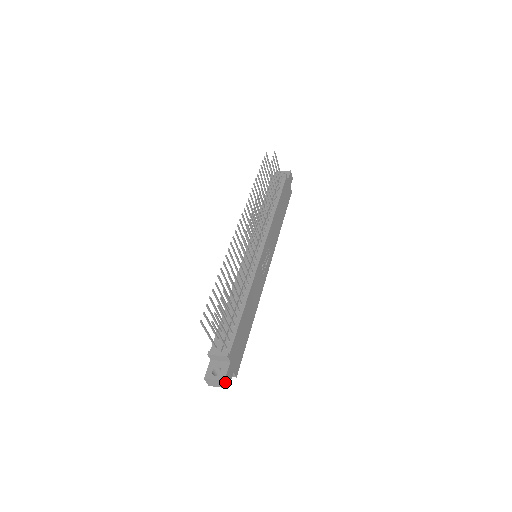
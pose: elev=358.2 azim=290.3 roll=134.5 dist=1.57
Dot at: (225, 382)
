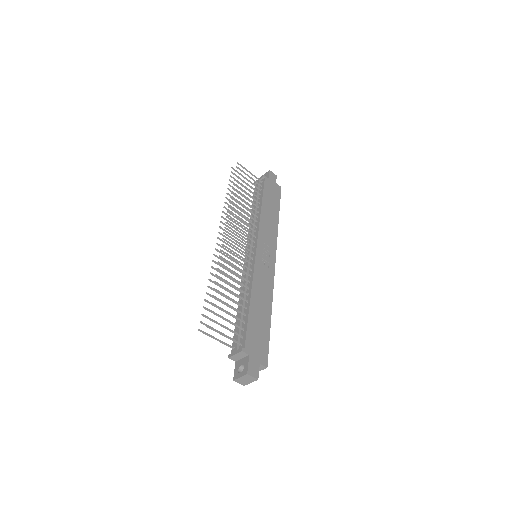
Dot at: (249, 375)
